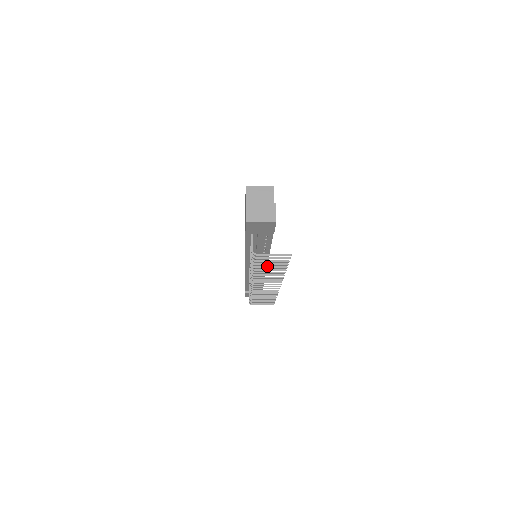
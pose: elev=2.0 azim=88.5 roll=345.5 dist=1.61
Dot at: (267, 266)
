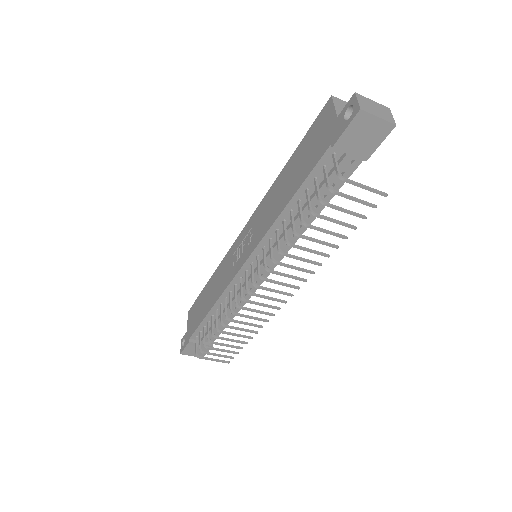
Dot at: occluded
